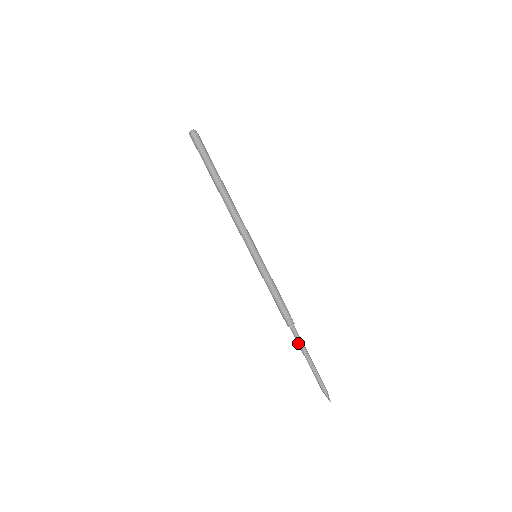
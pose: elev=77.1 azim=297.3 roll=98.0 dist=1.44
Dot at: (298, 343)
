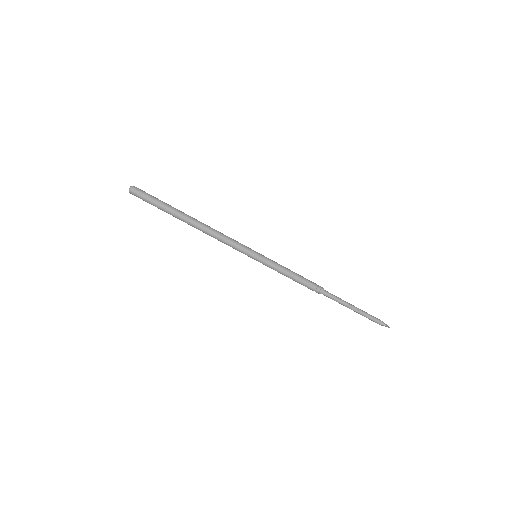
Dot at: (336, 301)
